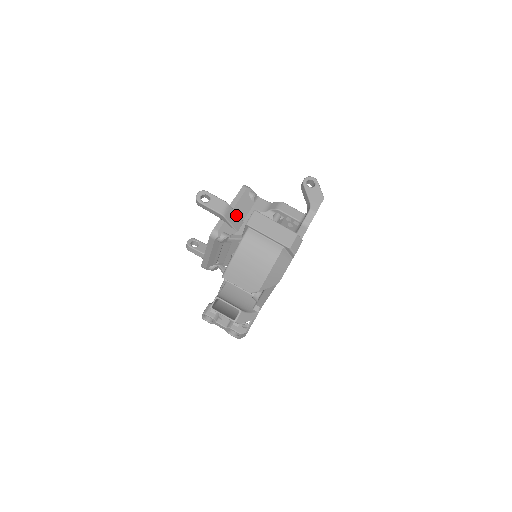
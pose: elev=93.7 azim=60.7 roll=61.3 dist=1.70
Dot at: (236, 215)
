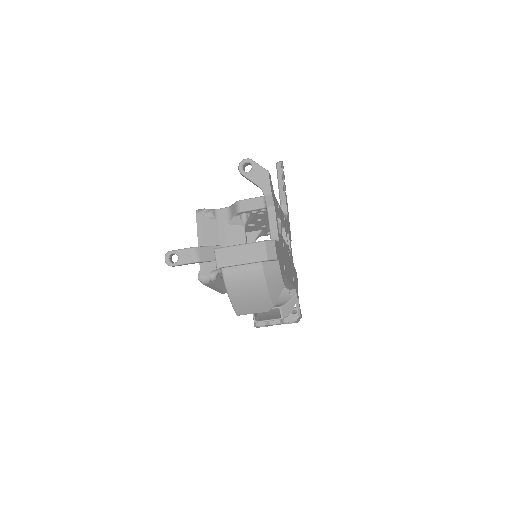
Dot at: (209, 248)
